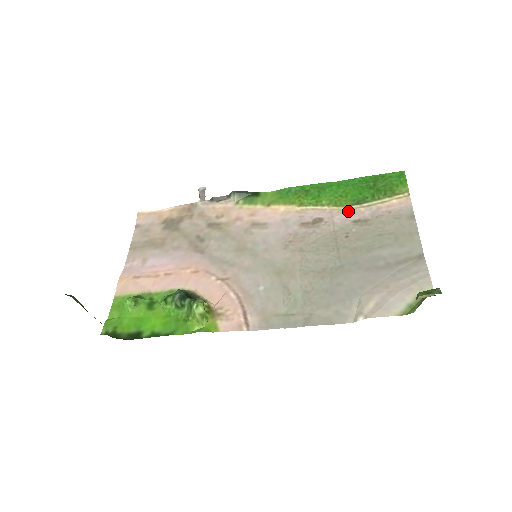
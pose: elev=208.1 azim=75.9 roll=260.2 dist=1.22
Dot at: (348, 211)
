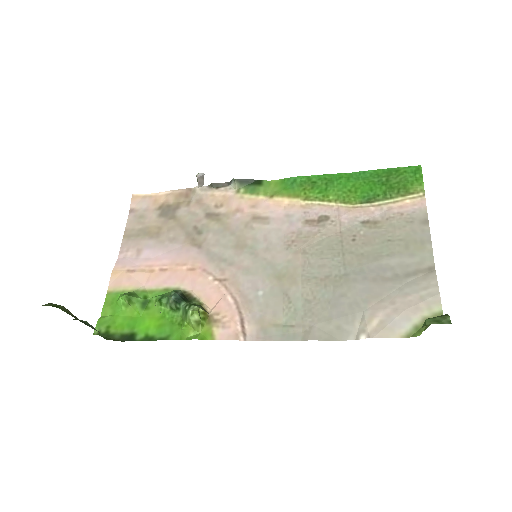
Dot at: (357, 210)
